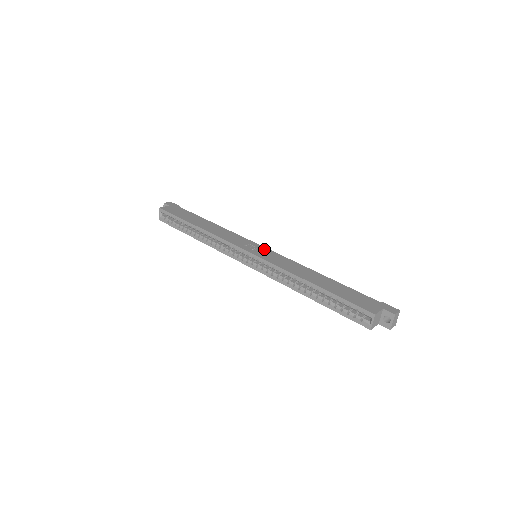
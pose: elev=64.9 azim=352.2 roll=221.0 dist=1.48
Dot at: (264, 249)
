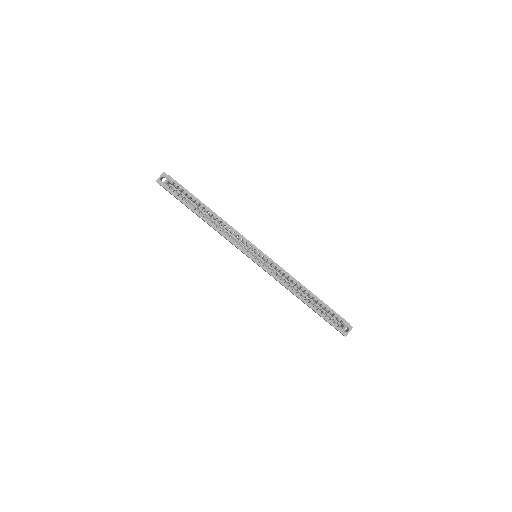
Dot at: occluded
